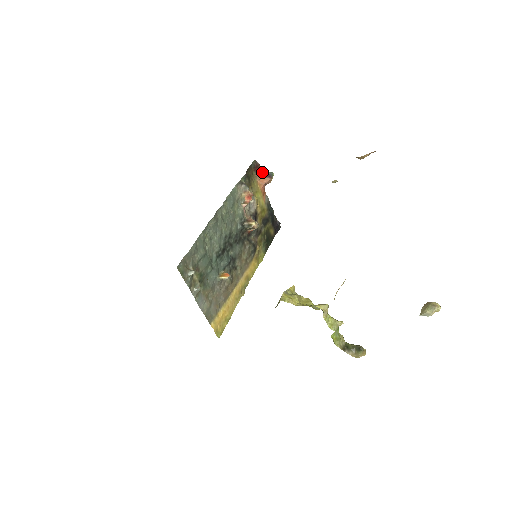
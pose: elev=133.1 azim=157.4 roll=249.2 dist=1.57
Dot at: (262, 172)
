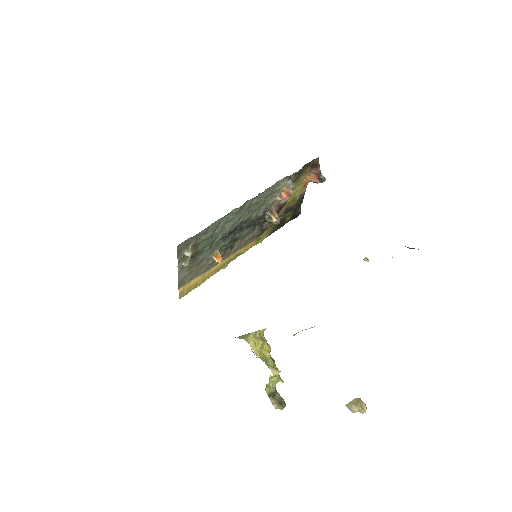
Dot at: (317, 172)
